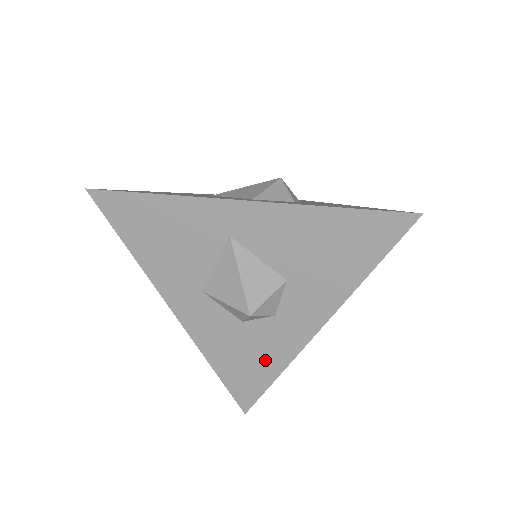
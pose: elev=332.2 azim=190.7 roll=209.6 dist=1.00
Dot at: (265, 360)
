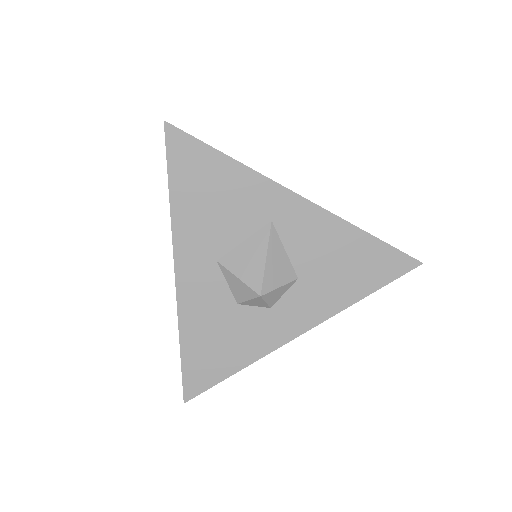
Dot at: (237, 350)
